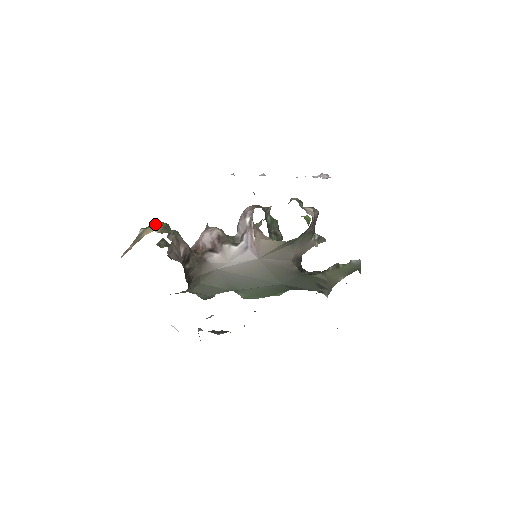
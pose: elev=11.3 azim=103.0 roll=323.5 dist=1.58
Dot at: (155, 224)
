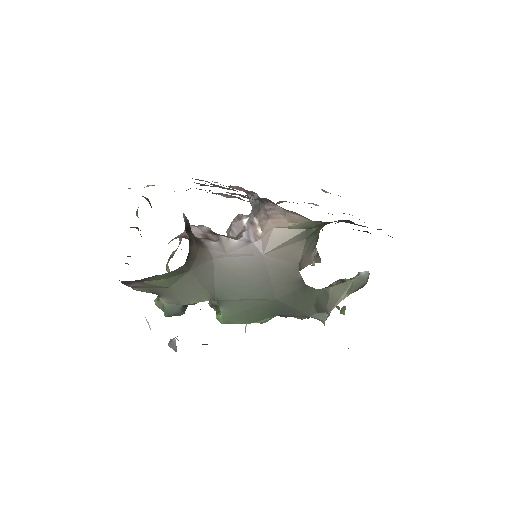
Dot at: (150, 185)
